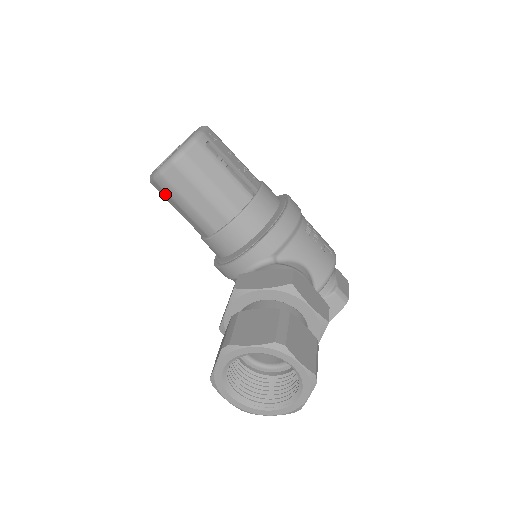
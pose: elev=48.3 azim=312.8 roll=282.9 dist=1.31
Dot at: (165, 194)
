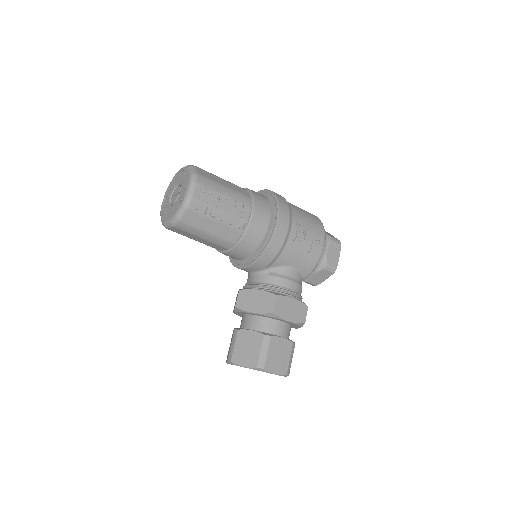
Dot at: occluded
